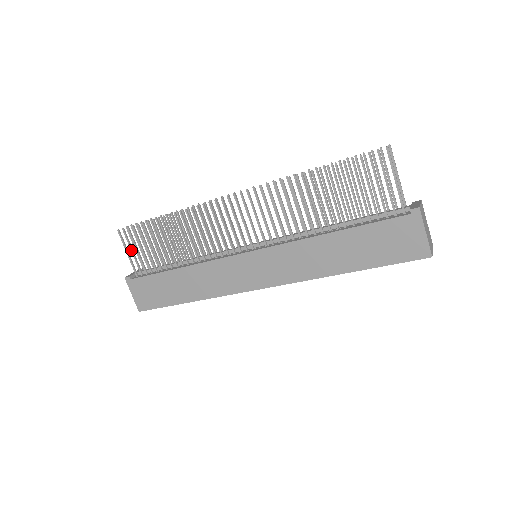
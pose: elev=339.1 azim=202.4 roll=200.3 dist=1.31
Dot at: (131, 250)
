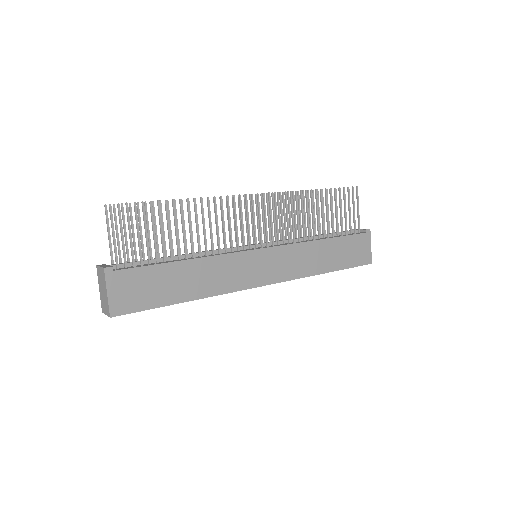
Dot at: (122, 233)
